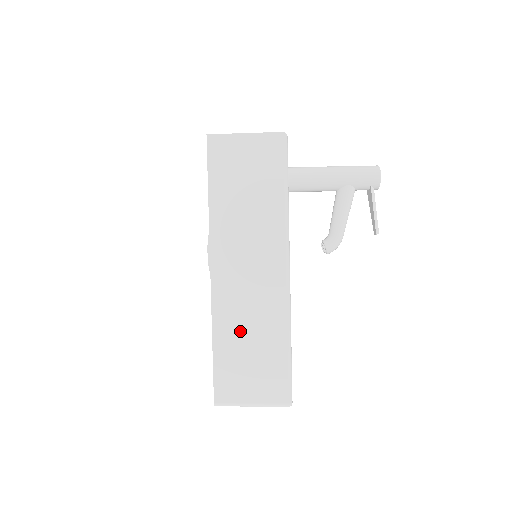
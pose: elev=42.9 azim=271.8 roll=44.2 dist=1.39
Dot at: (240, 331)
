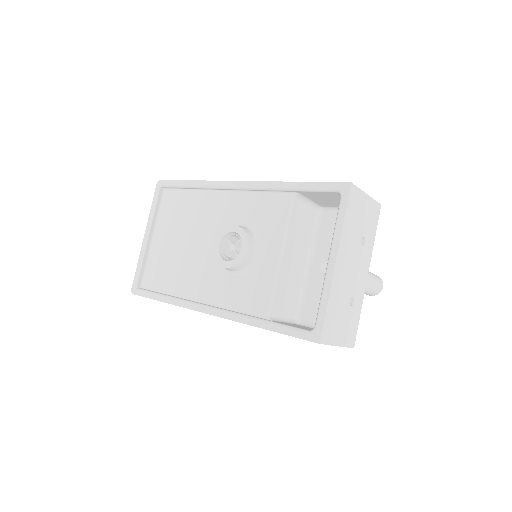
Dot at: occluded
